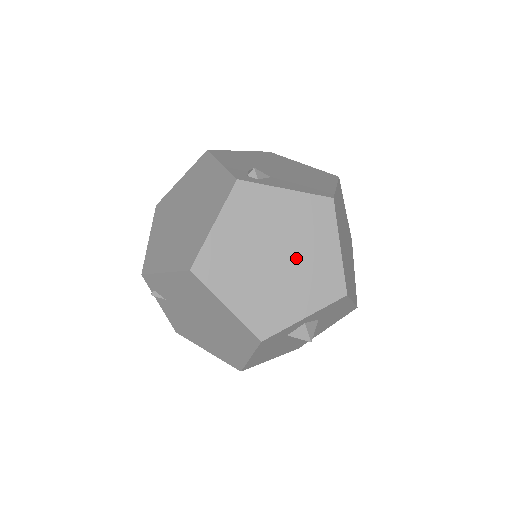
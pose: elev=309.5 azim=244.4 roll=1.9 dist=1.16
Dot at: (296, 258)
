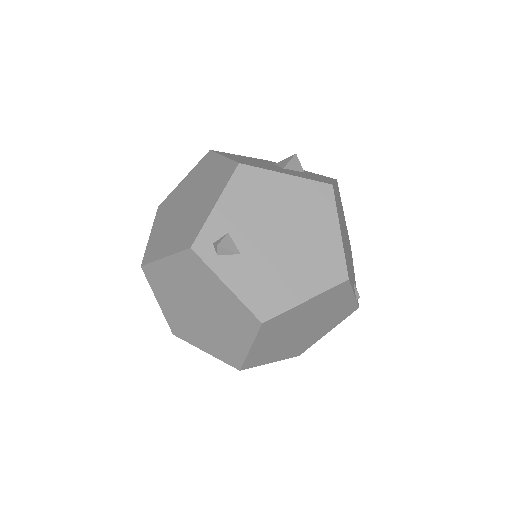
Dot at: (214, 324)
